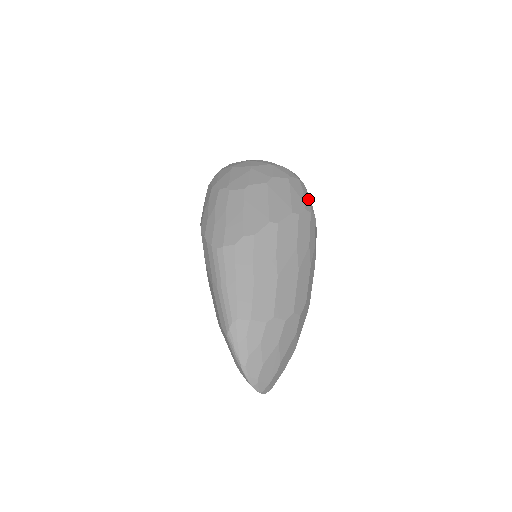
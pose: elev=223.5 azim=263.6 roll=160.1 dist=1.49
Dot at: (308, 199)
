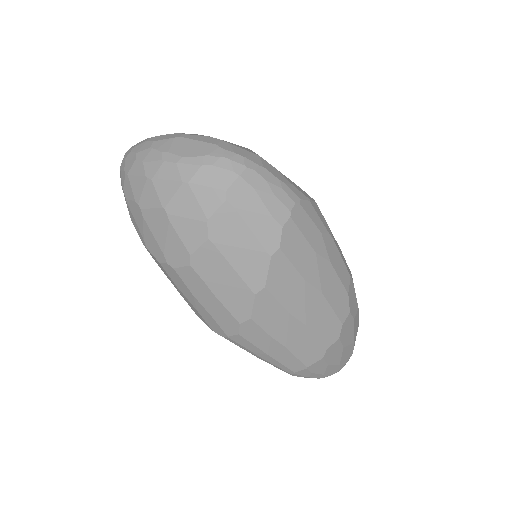
Dot at: (272, 195)
